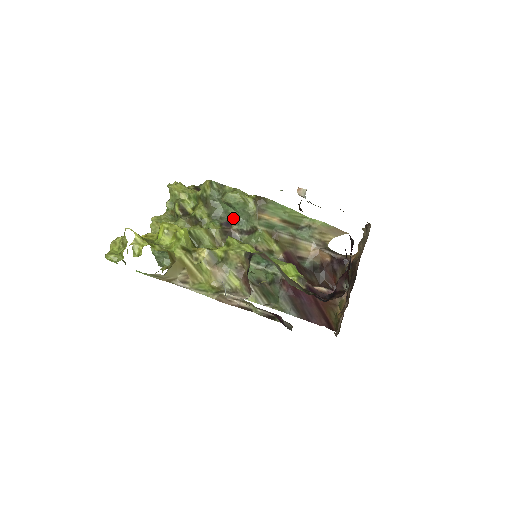
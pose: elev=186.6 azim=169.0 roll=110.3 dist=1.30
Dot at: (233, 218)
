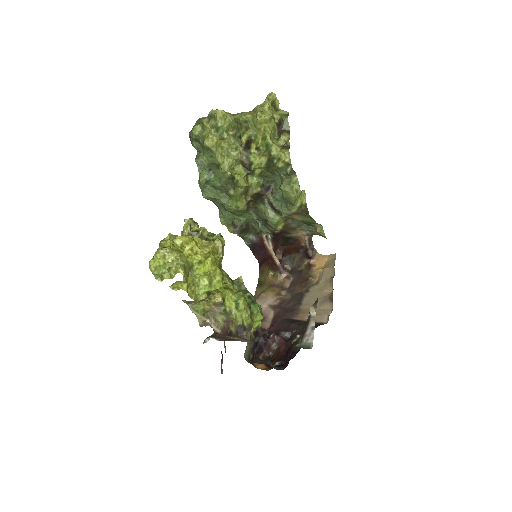
Dot at: (275, 191)
